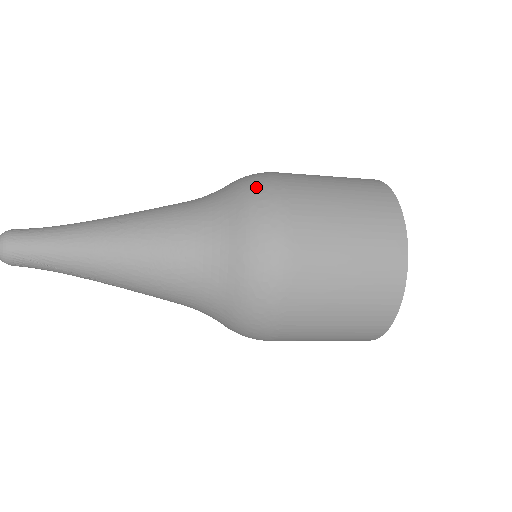
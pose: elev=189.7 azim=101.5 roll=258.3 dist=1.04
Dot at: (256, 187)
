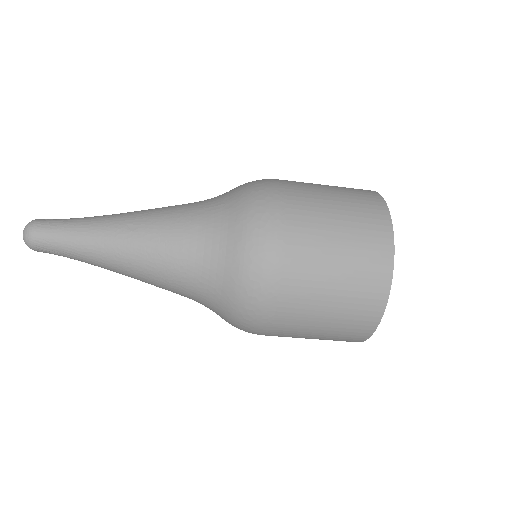
Dot at: (256, 218)
